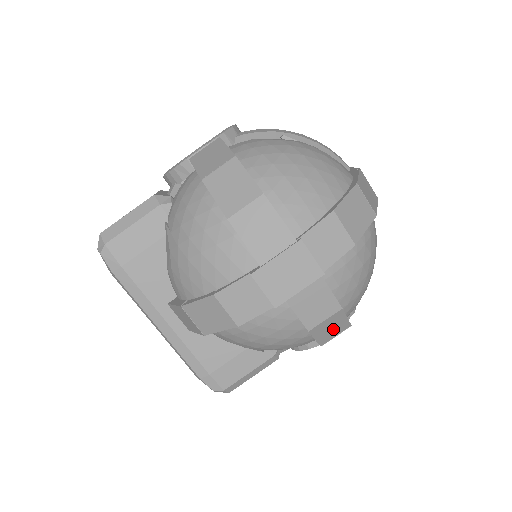
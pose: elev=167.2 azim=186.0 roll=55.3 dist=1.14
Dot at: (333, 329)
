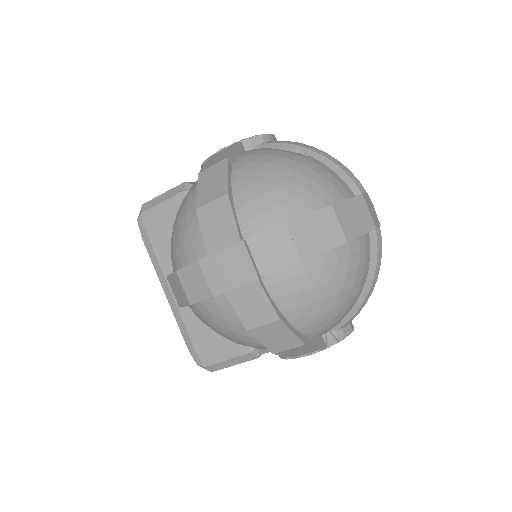
Dot at: (280, 339)
